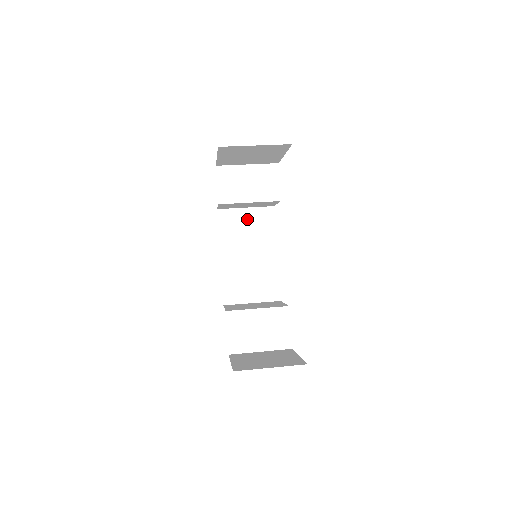
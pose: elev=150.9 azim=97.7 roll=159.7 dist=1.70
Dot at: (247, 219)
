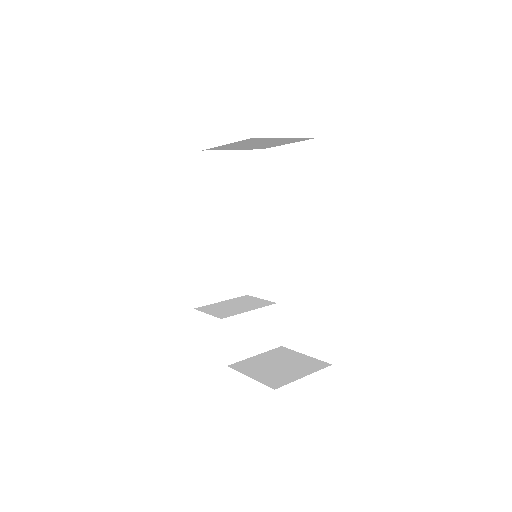
Dot at: (212, 208)
